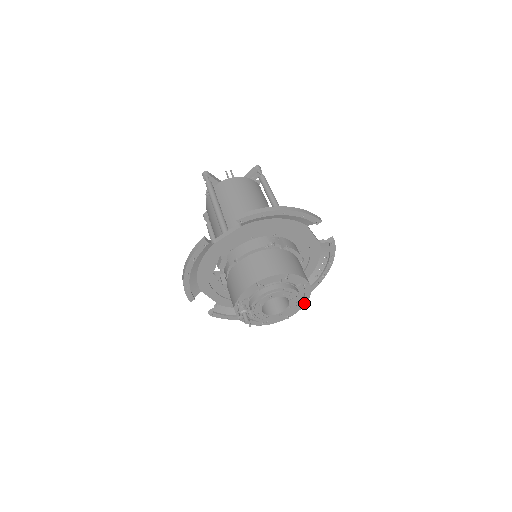
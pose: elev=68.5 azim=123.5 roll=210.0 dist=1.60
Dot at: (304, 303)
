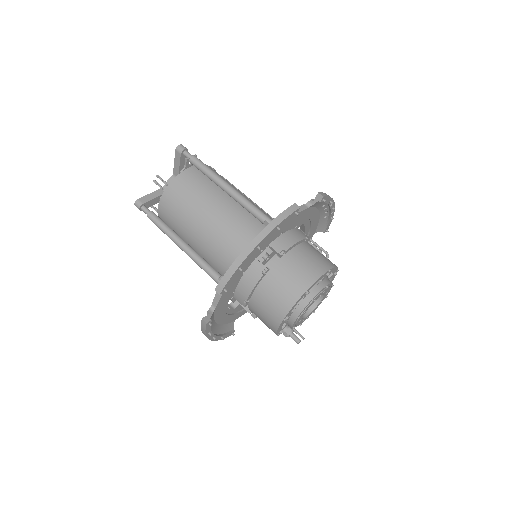
Dot at: (336, 272)
